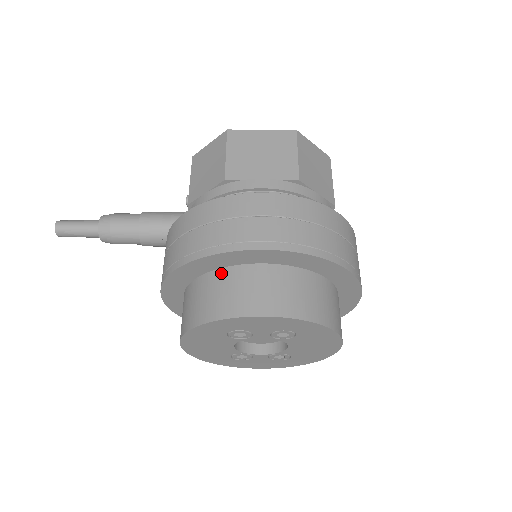
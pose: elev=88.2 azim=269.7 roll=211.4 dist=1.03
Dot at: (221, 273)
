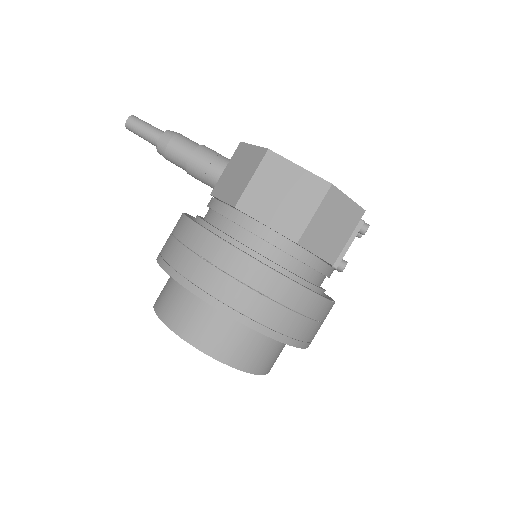
Dot at: (189, 291)
